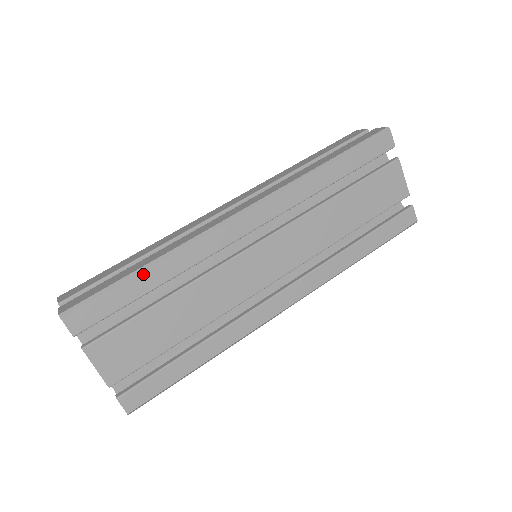
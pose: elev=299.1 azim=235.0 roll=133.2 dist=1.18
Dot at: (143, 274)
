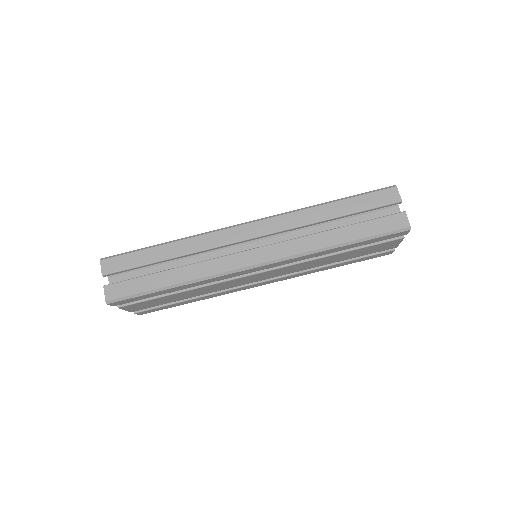
Dot at: (168, 290)
